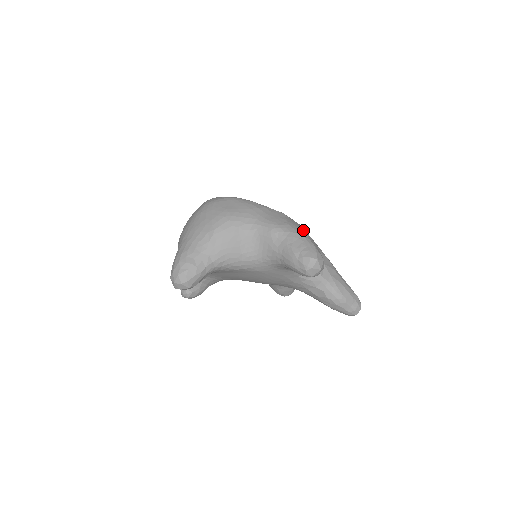
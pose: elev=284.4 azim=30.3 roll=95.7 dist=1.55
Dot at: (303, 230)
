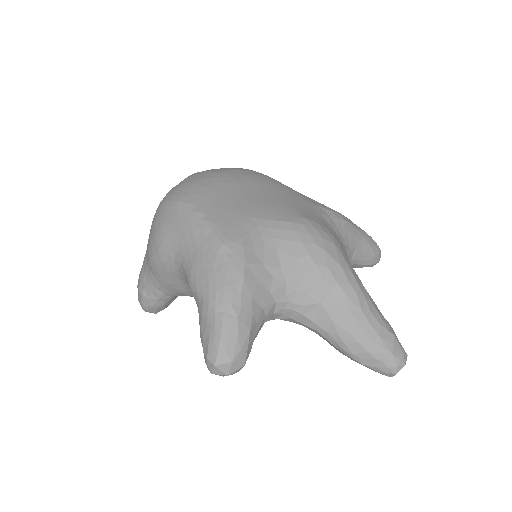
Dot at: (226, 292)
